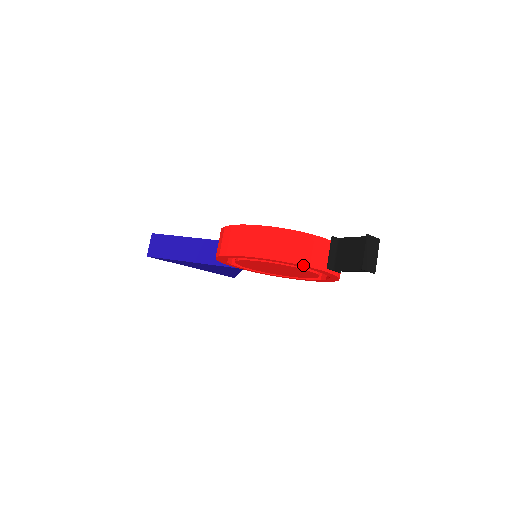
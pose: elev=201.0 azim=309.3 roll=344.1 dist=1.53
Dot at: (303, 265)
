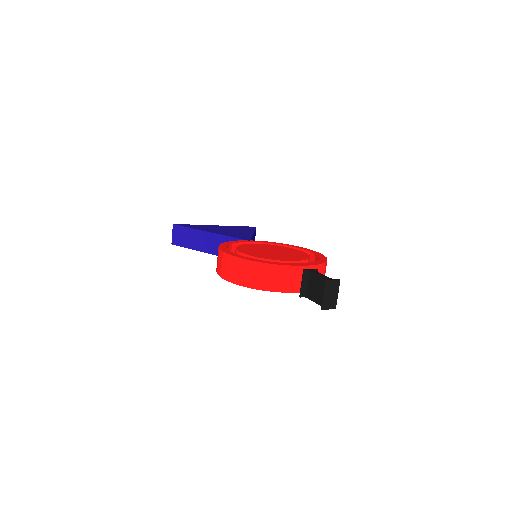
Dot at: (281, 292)
